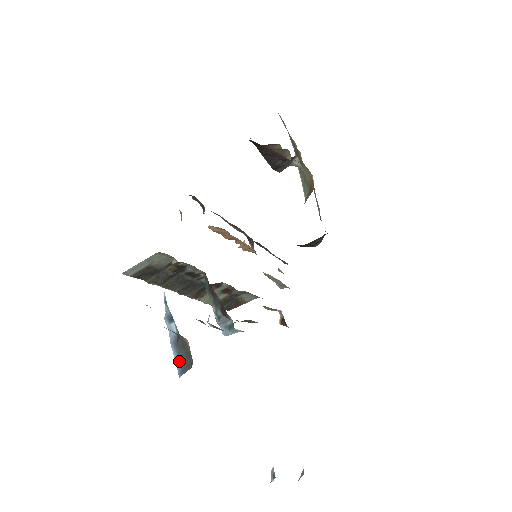
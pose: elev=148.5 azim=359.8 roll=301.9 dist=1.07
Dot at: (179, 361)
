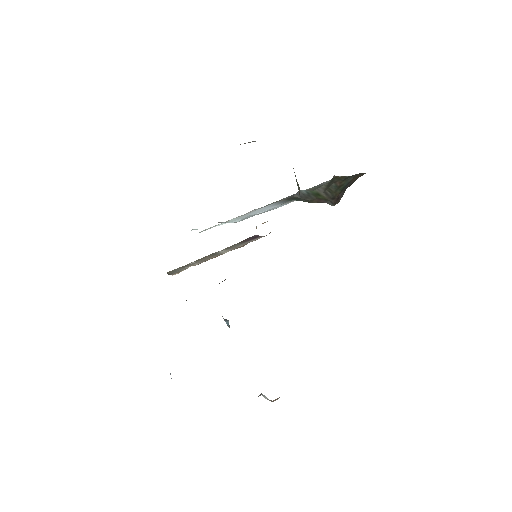
Dot at: occluded
